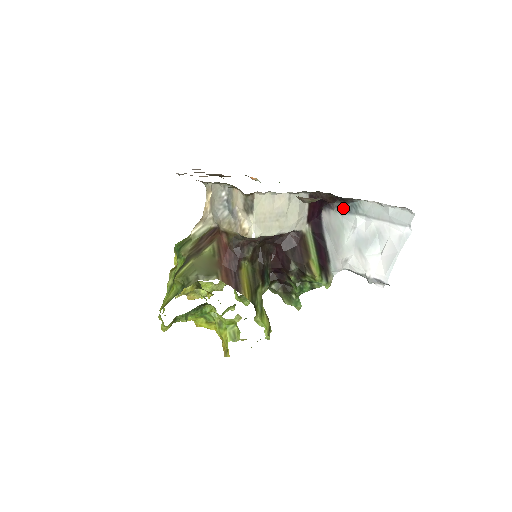
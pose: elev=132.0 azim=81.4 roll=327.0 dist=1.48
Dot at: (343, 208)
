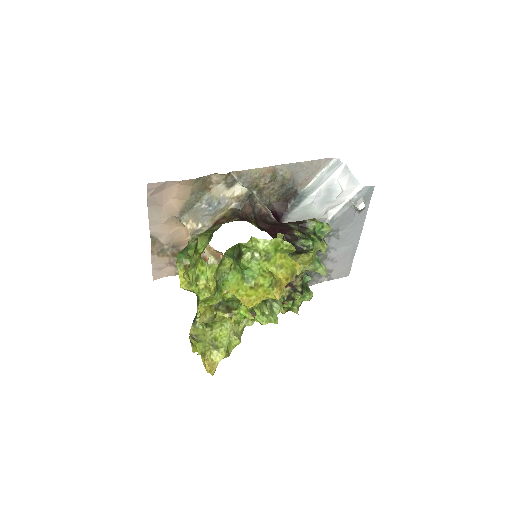
Dot at: (295, 204)
